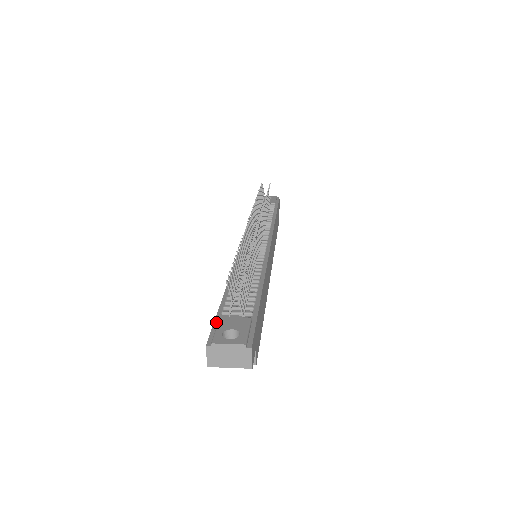
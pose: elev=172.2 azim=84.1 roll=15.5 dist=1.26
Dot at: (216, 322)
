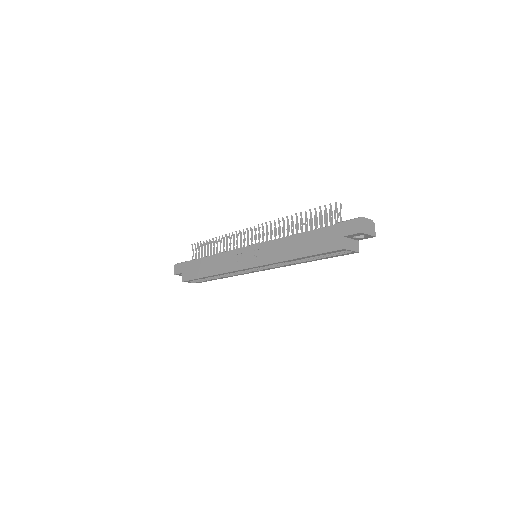
Dot at: (338, 223)
